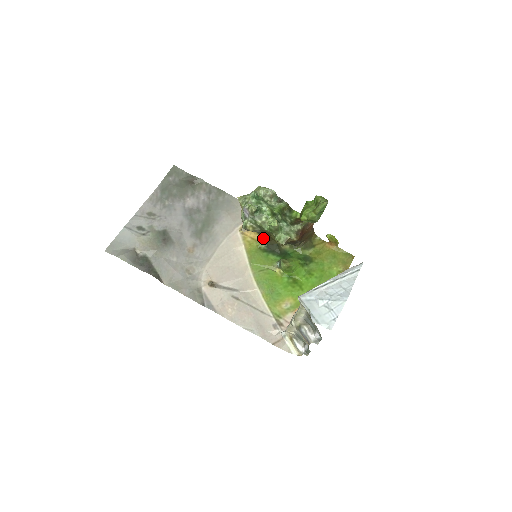
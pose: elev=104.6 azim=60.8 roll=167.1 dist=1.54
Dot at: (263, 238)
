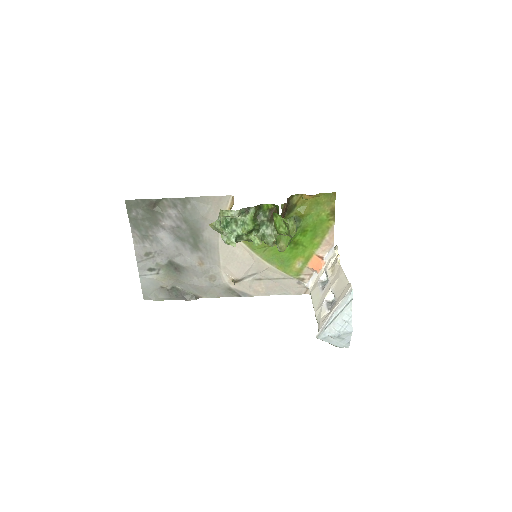
Dot at: occluded
